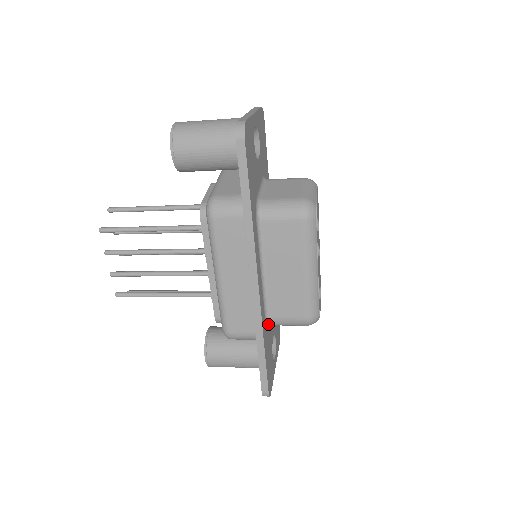
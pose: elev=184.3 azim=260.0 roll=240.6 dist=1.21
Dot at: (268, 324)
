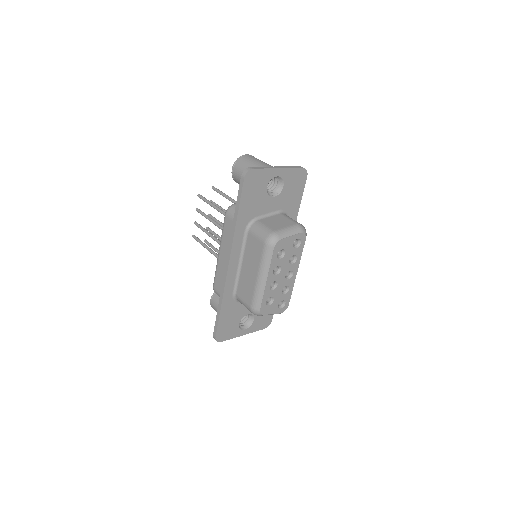
Dot at: (235, 298)
